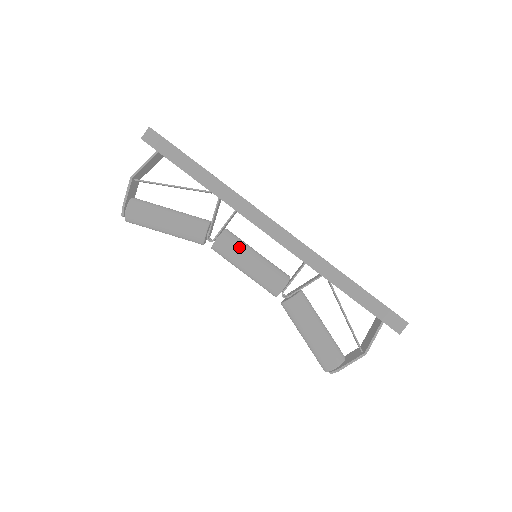
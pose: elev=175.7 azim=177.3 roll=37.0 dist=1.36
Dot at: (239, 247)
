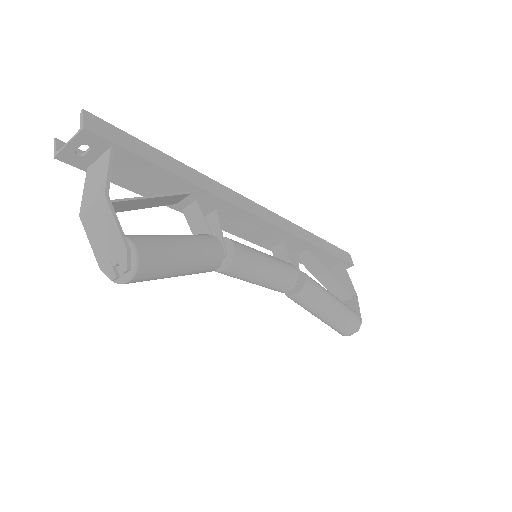
Dot at: (250, 247)
